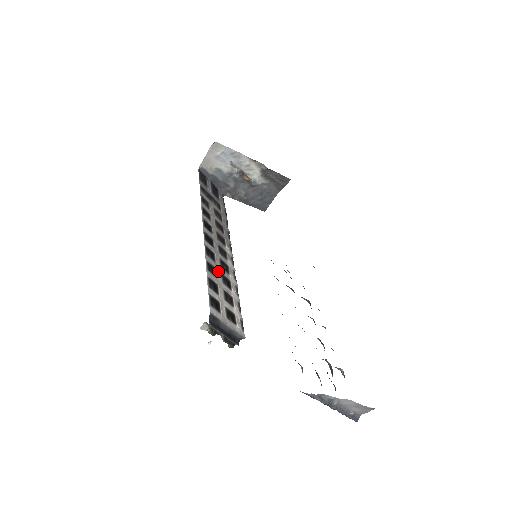
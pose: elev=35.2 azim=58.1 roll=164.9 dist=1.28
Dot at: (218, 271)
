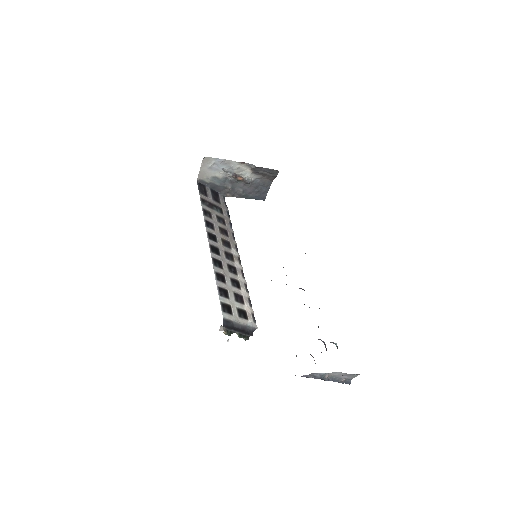
Dot at: (227, 277)
